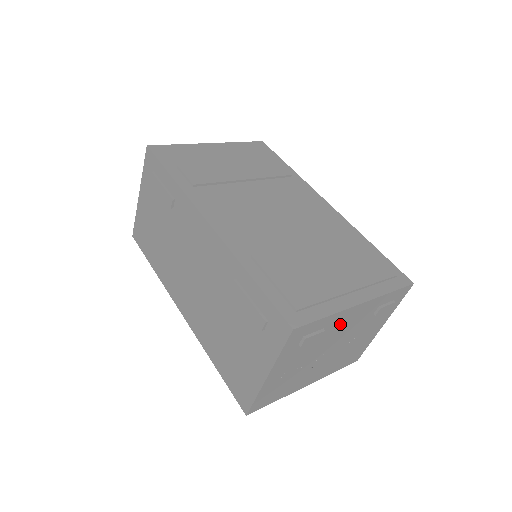
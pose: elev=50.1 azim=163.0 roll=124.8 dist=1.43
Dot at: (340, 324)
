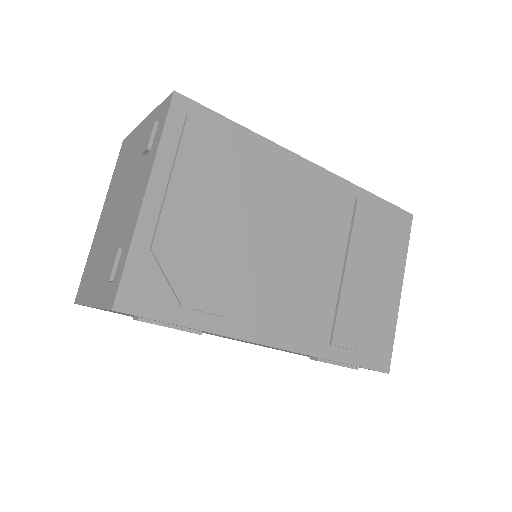
Dot at: occluded
